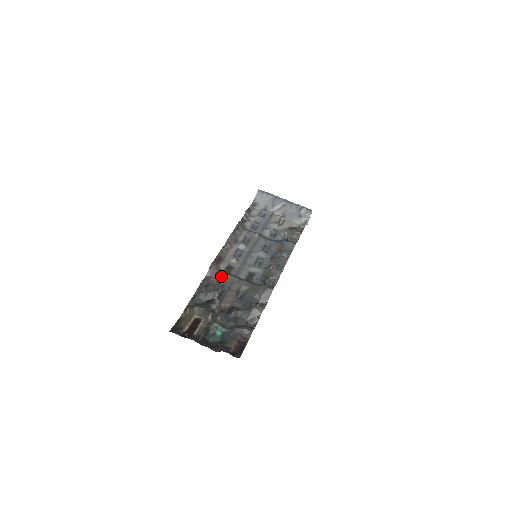
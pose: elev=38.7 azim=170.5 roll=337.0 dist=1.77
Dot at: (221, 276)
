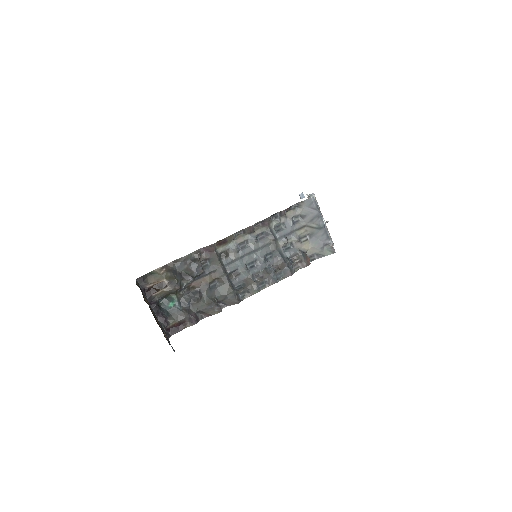
Dot at: (212, 258)
